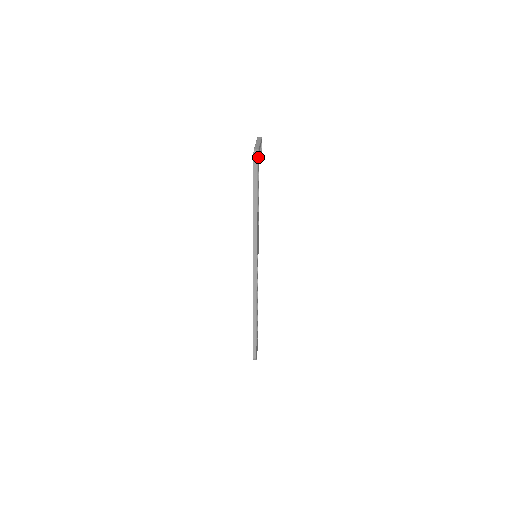
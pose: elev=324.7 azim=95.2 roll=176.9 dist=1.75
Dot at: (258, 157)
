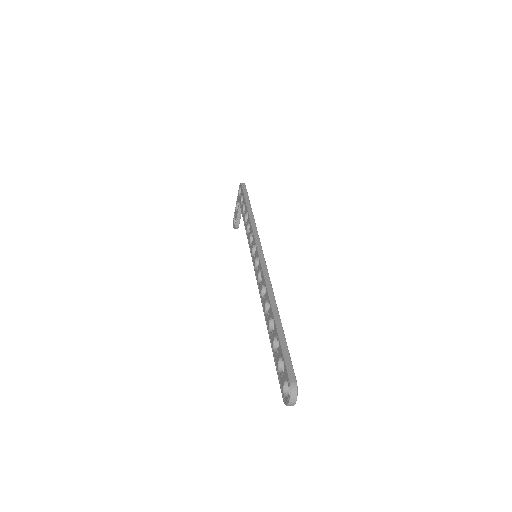
Dot at: occluded
